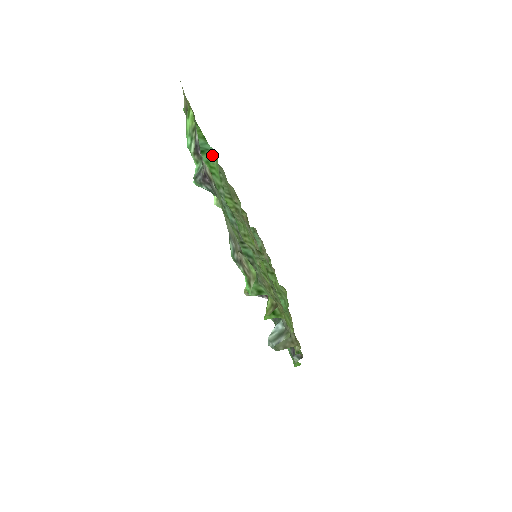
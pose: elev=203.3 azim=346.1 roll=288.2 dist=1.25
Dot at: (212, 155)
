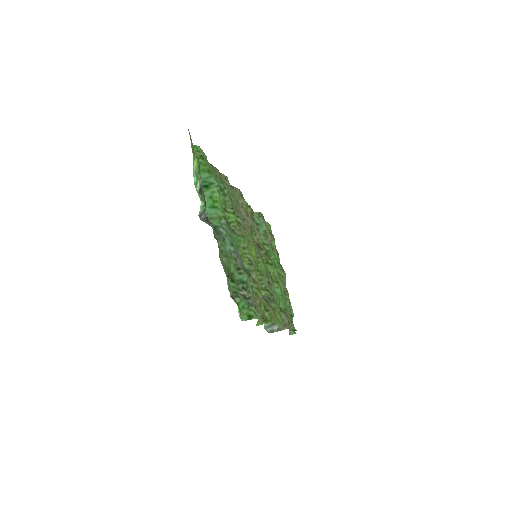
Dot at: (215, 190)
